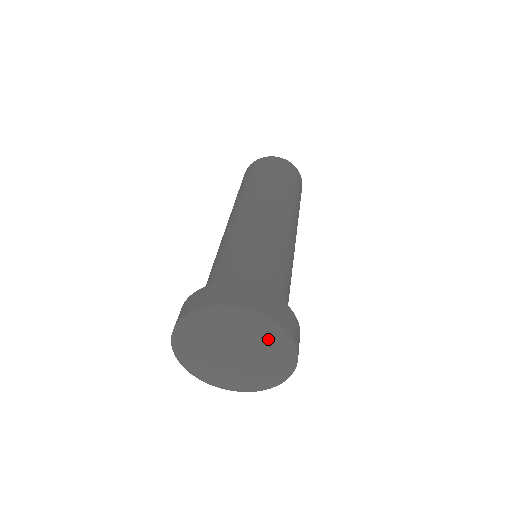
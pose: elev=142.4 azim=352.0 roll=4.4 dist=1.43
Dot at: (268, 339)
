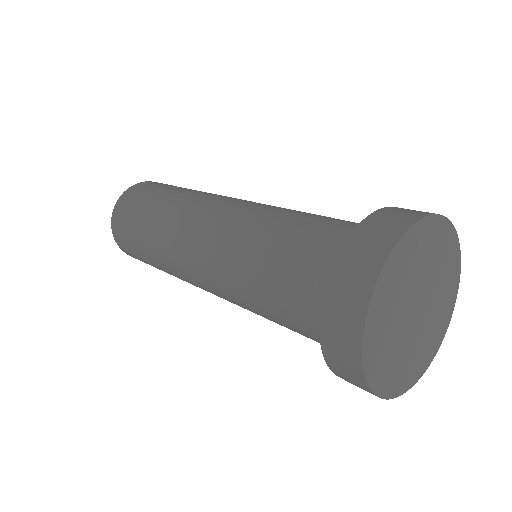
Dot at: (430, 247)
